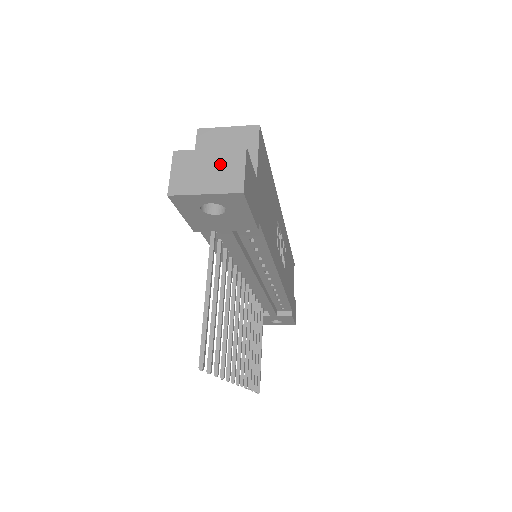
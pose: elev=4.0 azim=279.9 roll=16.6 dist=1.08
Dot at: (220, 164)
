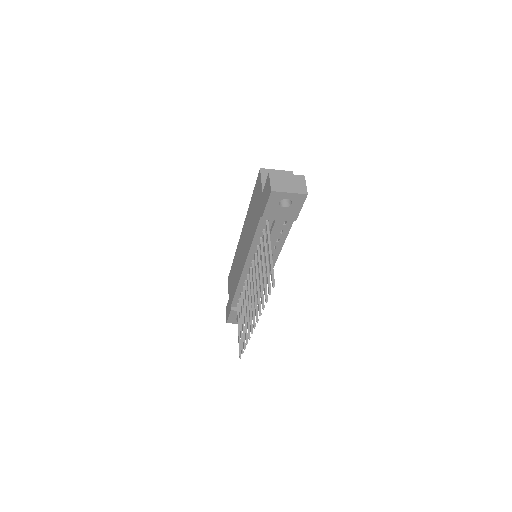
Dot at: (294, 181)
